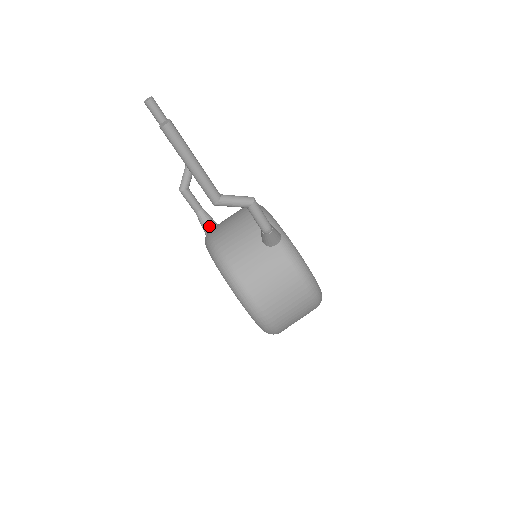
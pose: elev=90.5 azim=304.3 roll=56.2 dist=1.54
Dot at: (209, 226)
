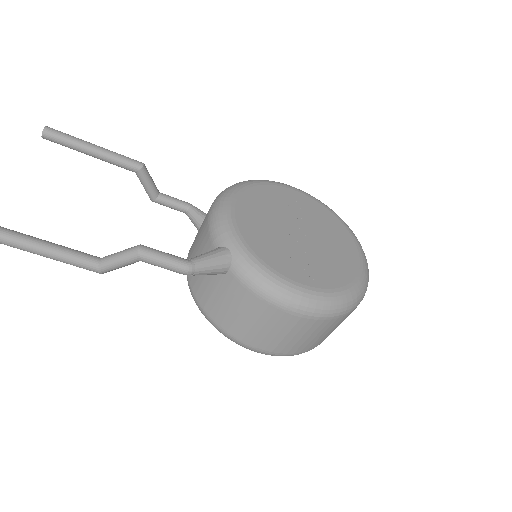
Dot at: occluded
